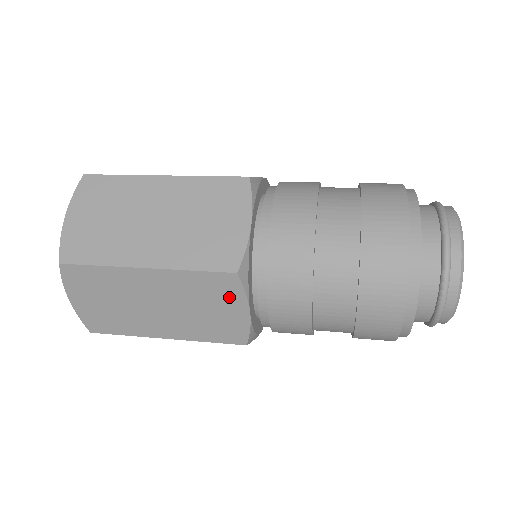
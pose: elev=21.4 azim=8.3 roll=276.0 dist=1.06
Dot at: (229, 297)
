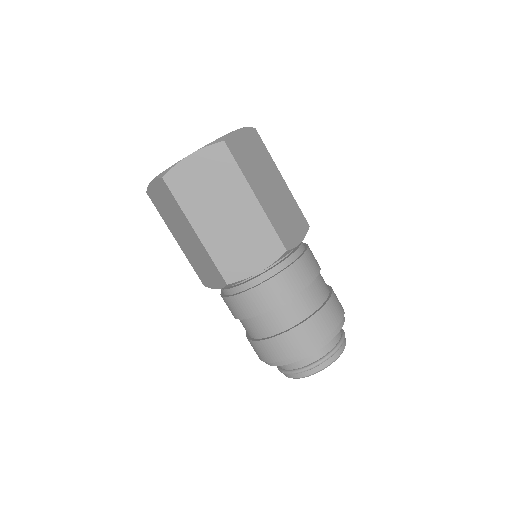
Dot at: (264, 255)
